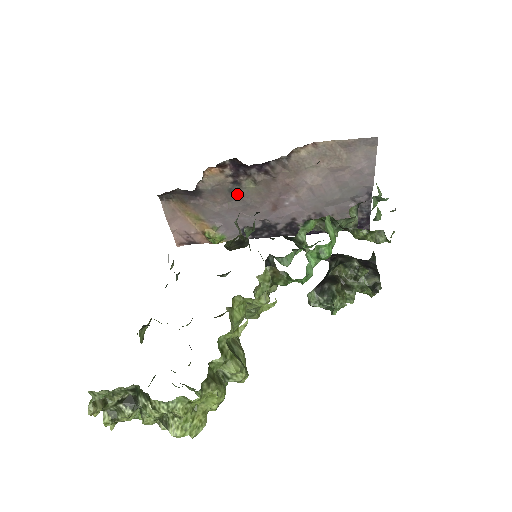
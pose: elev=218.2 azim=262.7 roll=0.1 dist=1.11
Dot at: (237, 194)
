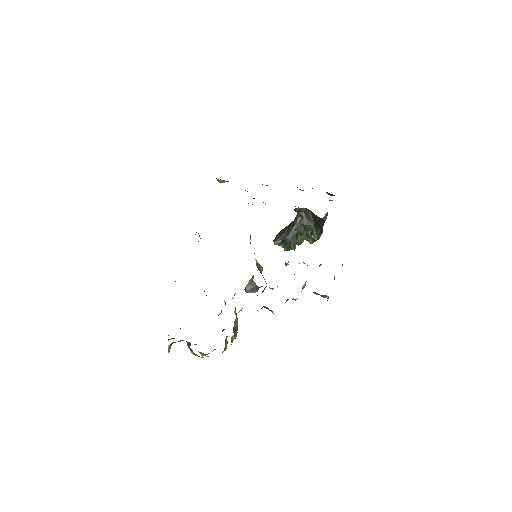
Dot at: occluded
